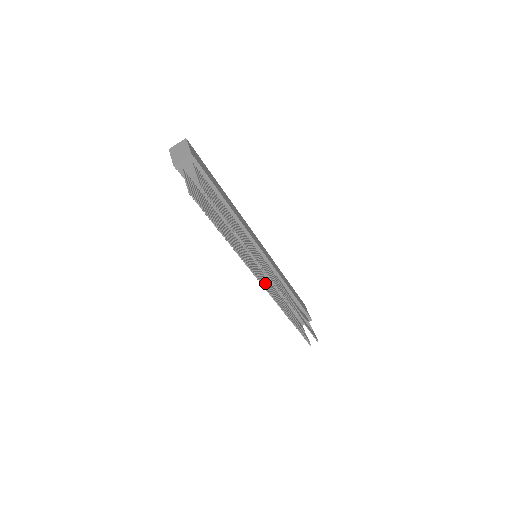
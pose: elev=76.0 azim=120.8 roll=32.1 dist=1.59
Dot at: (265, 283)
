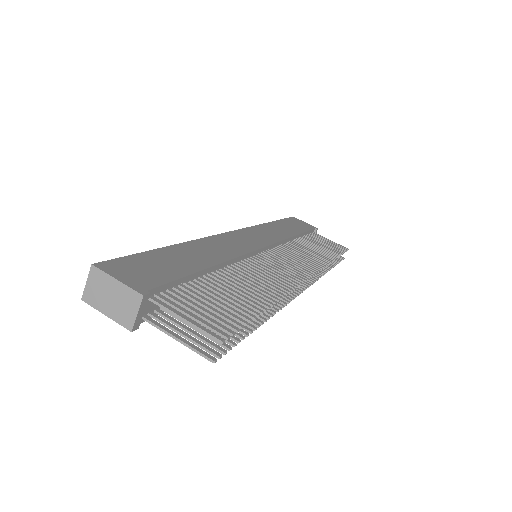
Dot at: occluded
